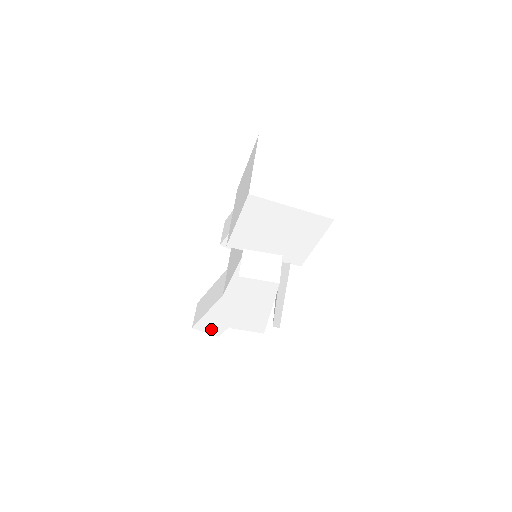
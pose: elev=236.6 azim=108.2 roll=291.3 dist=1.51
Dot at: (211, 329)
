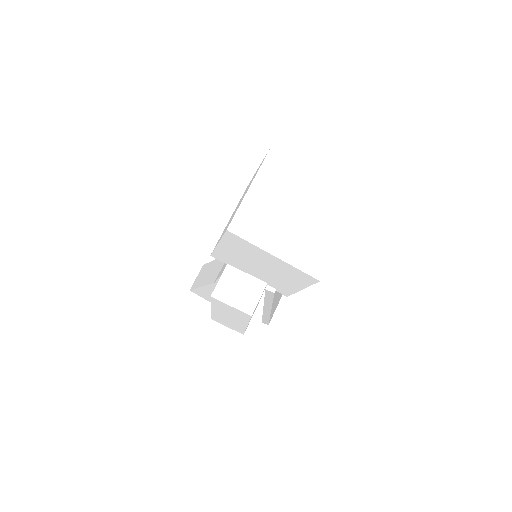
Dot at: (207, 298)
